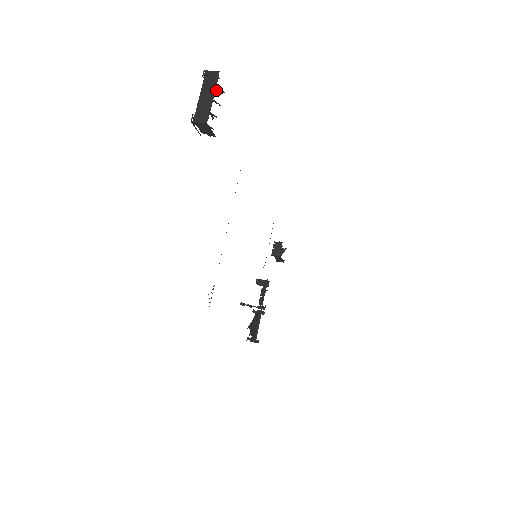
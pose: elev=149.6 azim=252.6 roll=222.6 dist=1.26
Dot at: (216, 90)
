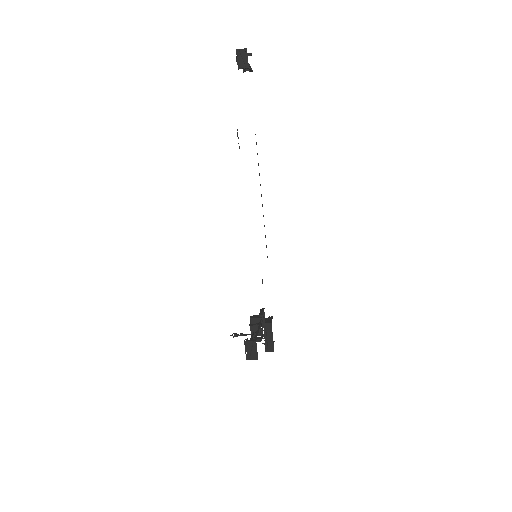
Dot at: (247, 69)
